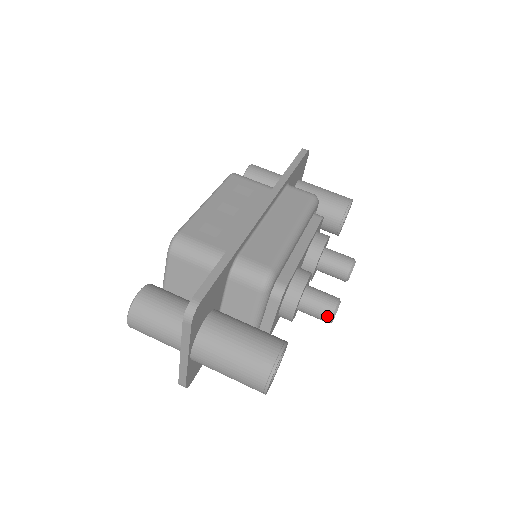
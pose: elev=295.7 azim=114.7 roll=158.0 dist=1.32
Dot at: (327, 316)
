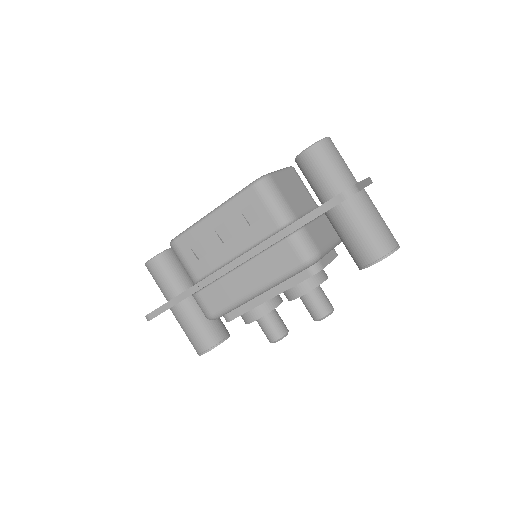
Dot at: occluded
